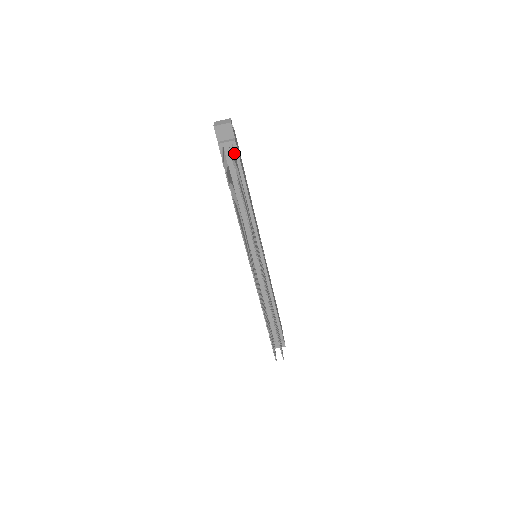
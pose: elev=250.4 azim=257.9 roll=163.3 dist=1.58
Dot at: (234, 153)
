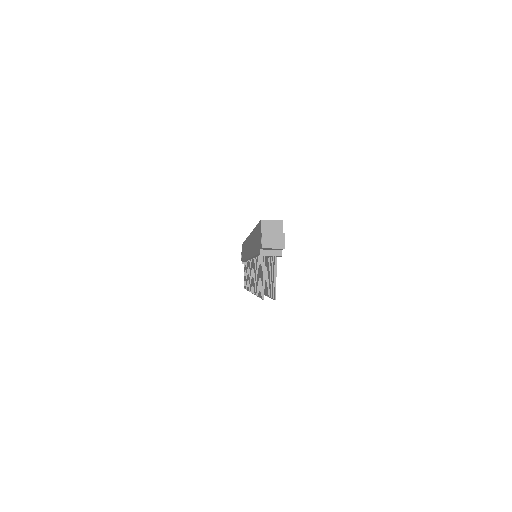
Dot at: (275, 261)
